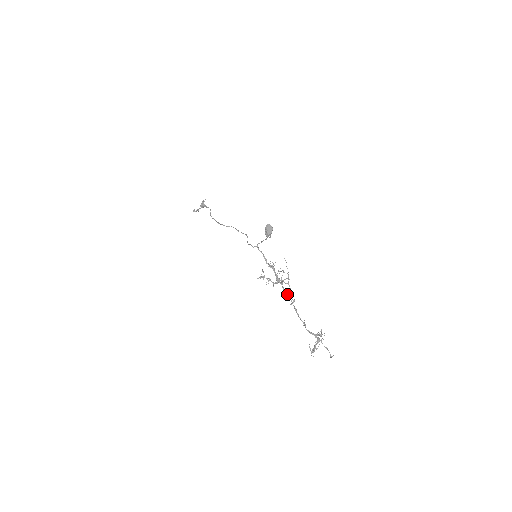
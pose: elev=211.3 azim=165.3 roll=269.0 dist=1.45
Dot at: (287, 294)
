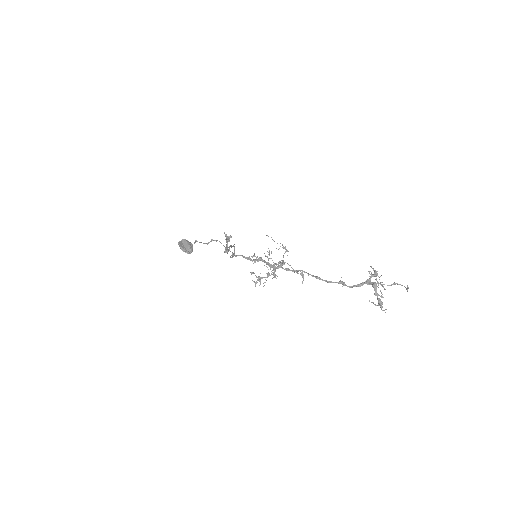
Dot at: occluded
